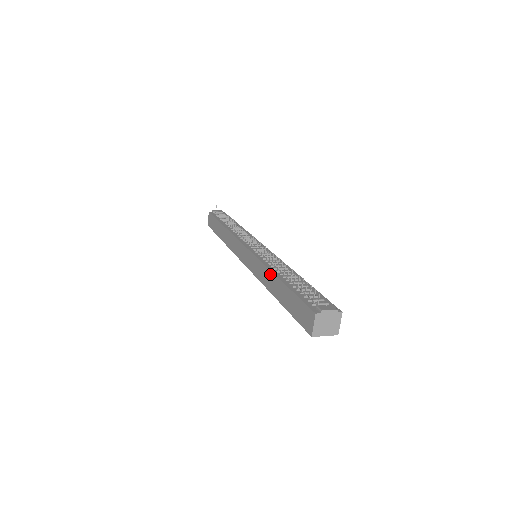
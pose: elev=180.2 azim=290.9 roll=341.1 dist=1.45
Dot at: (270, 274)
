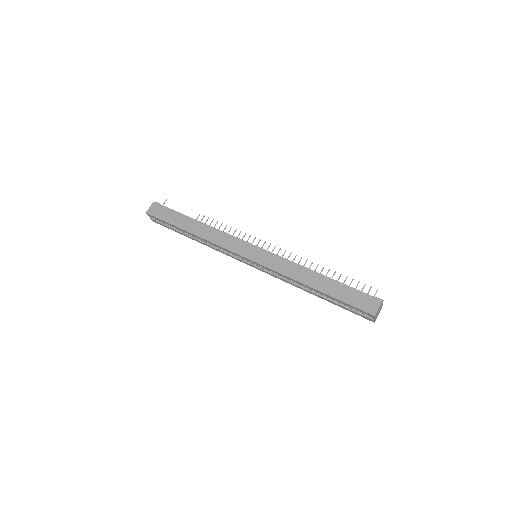
Dot at: (306, 270)
